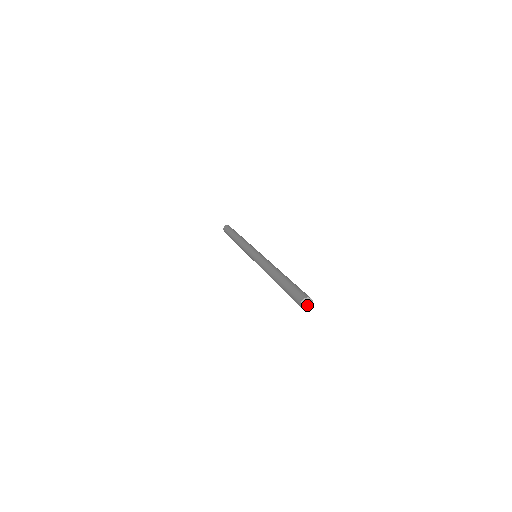
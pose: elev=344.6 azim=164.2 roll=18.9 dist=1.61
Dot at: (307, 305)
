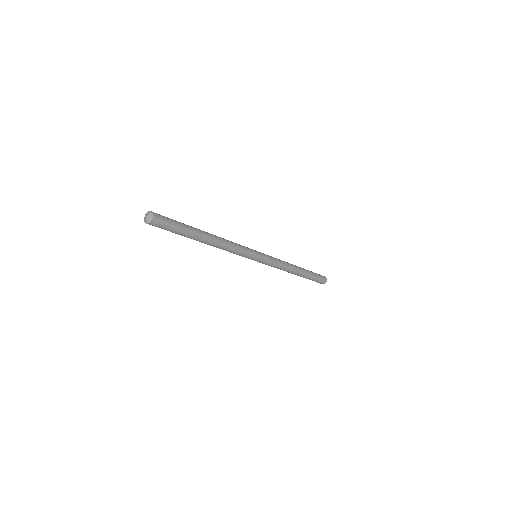
Dot at: (146, 216)
